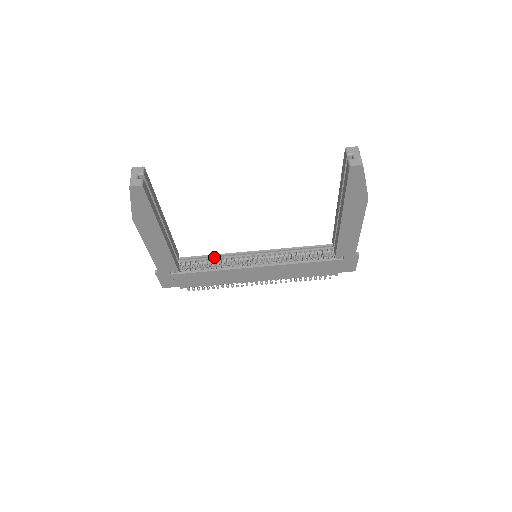
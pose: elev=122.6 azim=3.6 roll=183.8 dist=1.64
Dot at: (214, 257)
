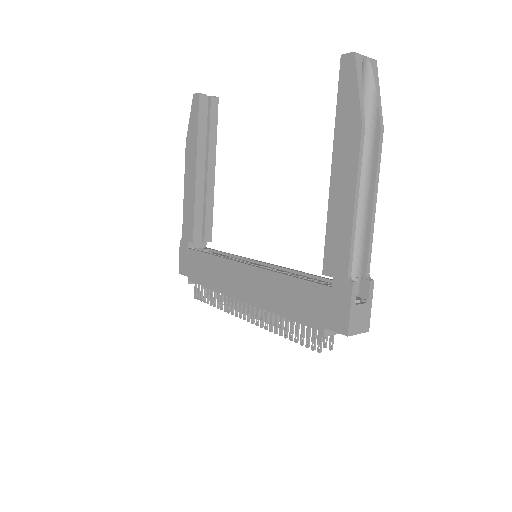
Dot at: (231, 257)
